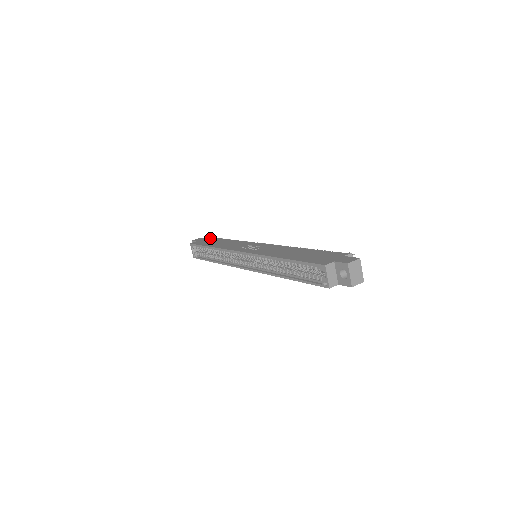
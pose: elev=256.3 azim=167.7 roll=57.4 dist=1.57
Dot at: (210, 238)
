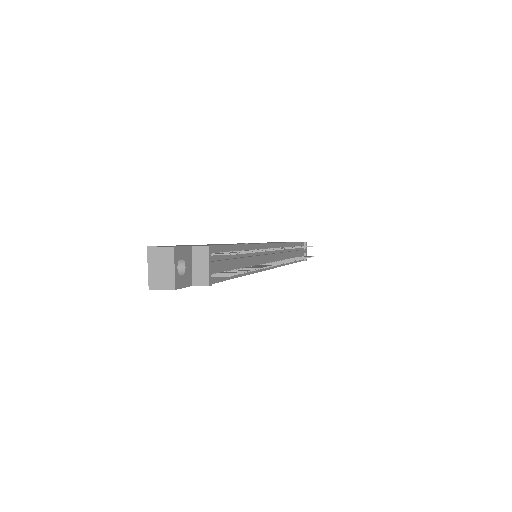
Dot at: occluded
